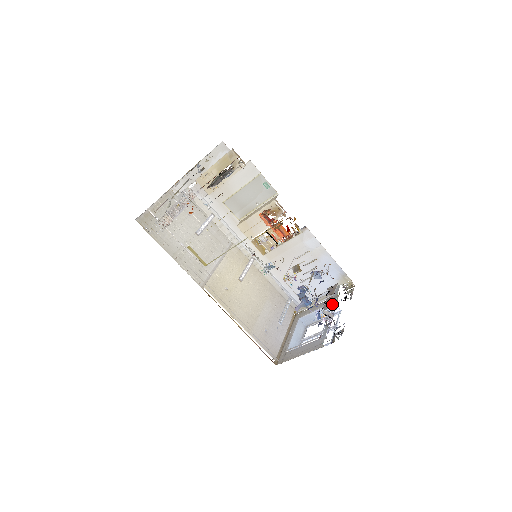
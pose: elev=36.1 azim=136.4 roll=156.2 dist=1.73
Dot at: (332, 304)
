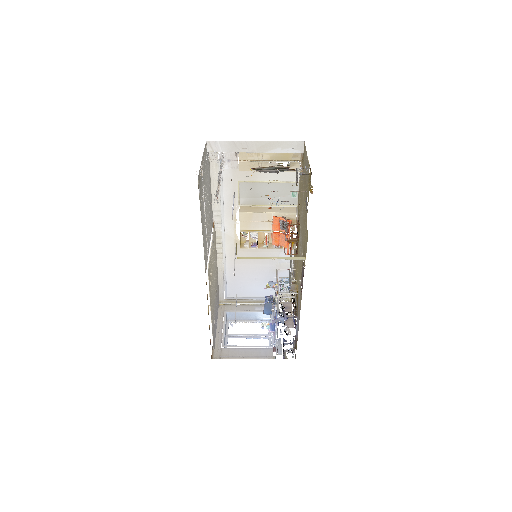
Dot at: occluded
